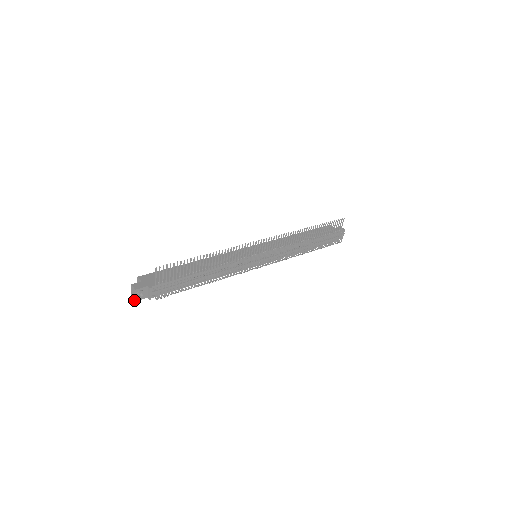
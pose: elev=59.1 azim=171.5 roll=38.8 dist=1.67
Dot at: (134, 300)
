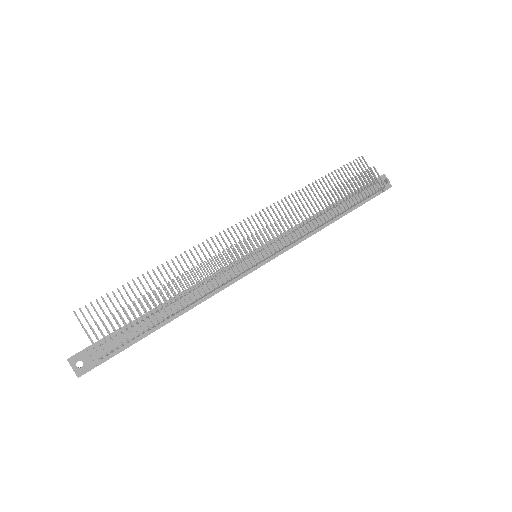
Dot at: occluded
